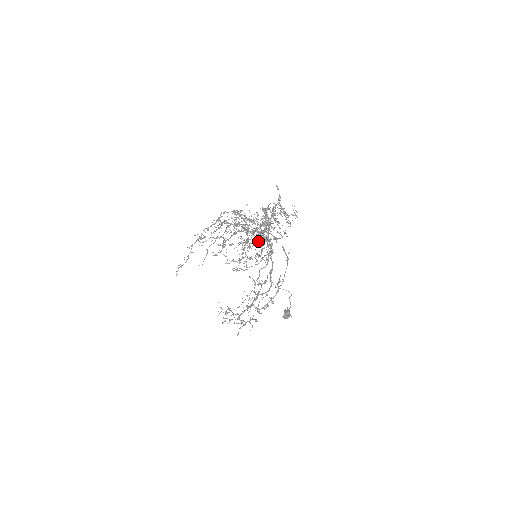
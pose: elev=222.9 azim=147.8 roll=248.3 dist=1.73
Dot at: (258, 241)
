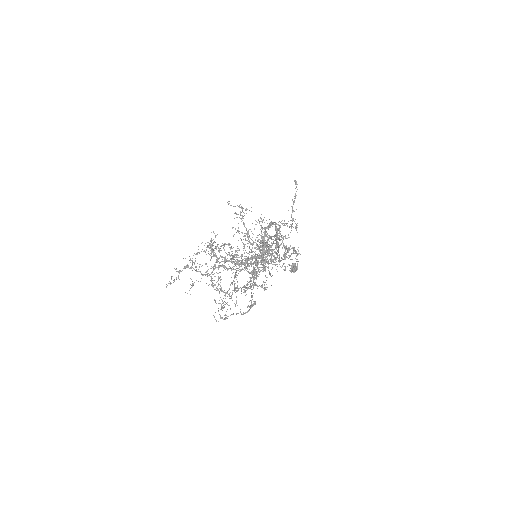
Dot at: occluded
